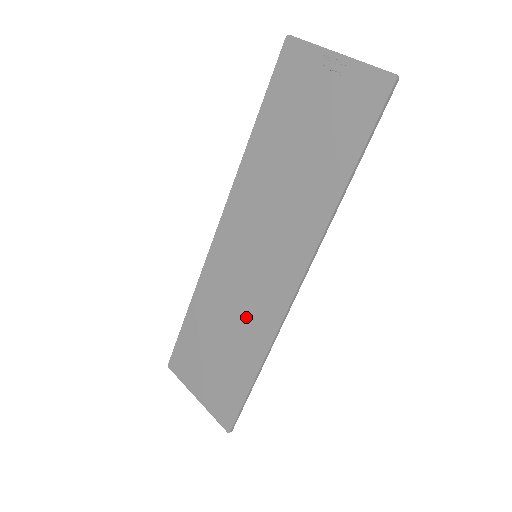
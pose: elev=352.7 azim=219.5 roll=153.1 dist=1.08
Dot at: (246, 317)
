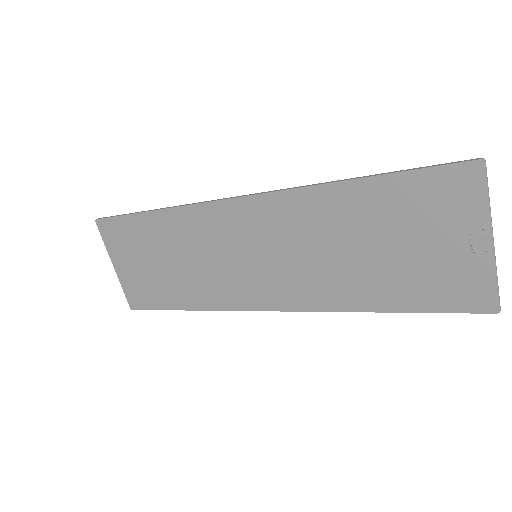
Dot at: (208, 277)
